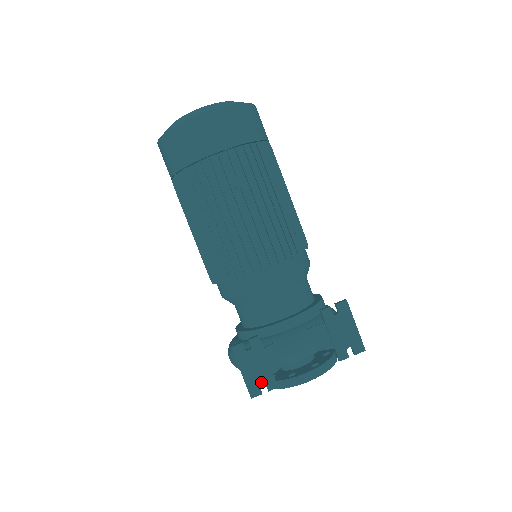
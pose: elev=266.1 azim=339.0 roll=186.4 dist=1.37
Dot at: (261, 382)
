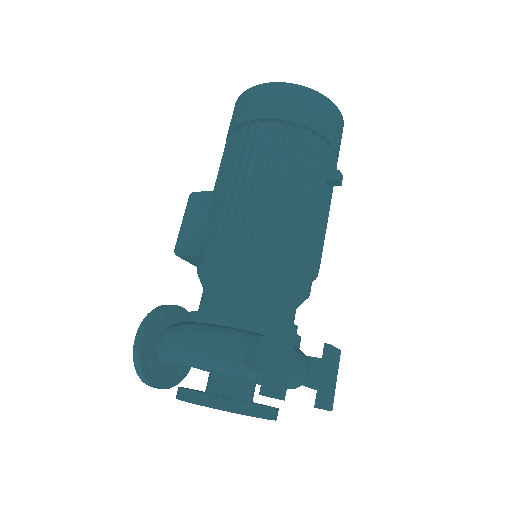
Dot at: (279, 382)
